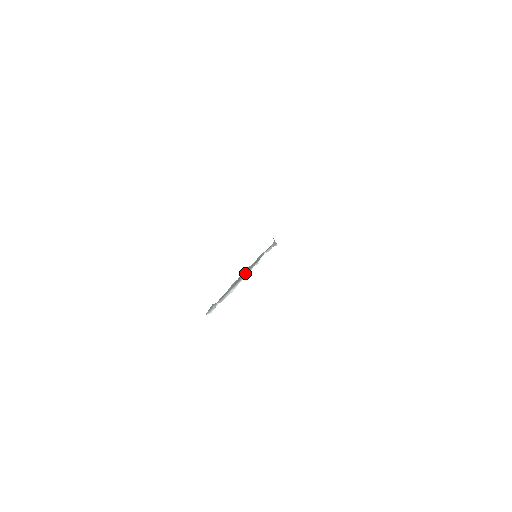
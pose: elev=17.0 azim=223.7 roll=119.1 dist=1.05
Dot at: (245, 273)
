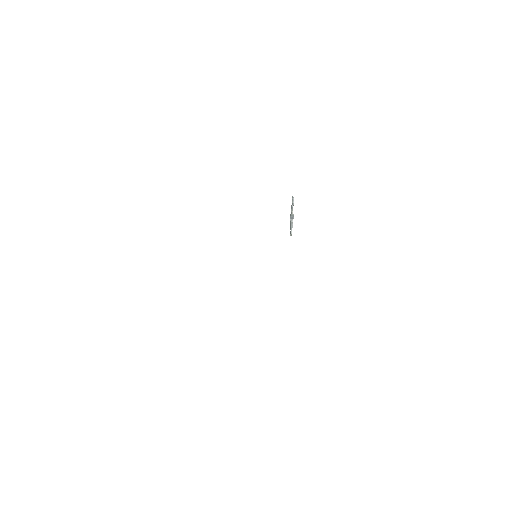
Dot at: (290, 219)
